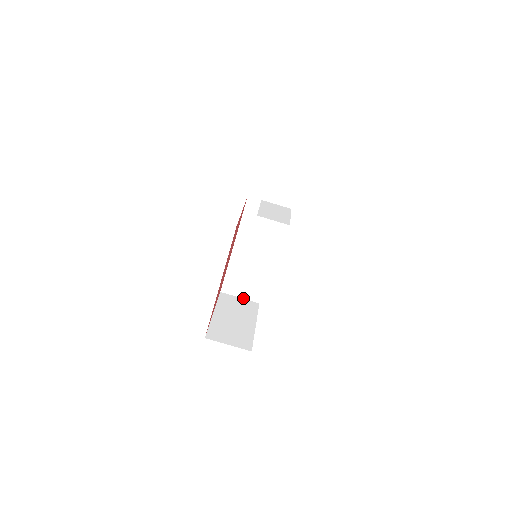
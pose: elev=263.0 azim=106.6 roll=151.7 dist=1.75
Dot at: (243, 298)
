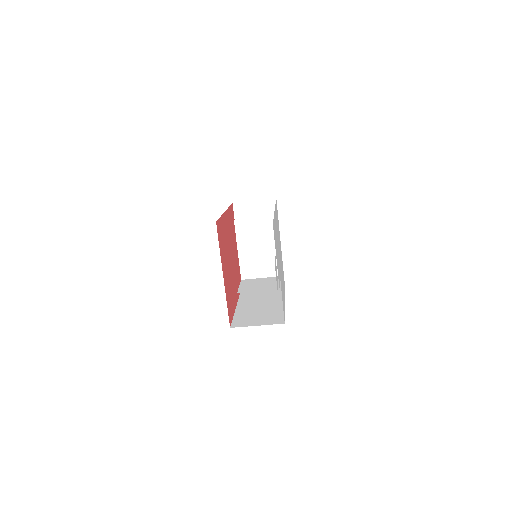
Dot at: (258, 200)
